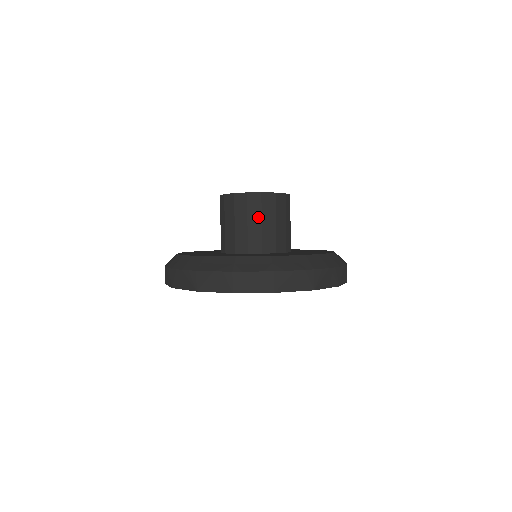
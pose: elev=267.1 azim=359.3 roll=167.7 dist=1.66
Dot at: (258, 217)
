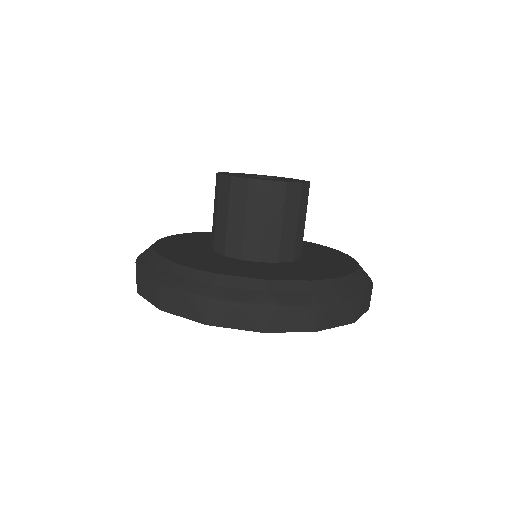
Dot at: (279, 215)
